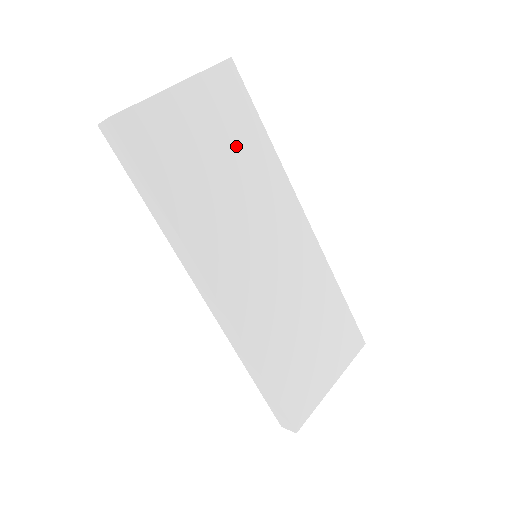
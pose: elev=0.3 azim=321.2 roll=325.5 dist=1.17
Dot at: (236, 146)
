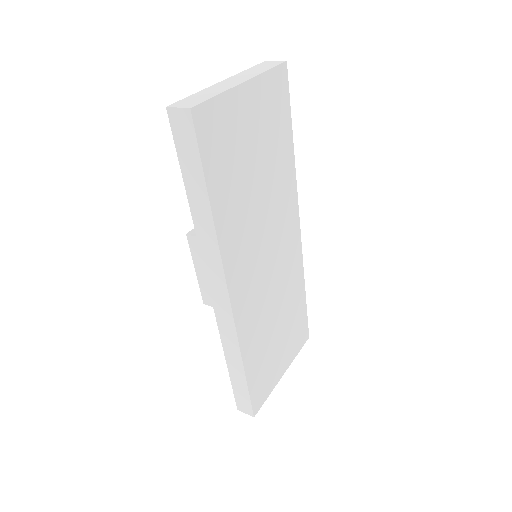
Dot at: (272, 152)
